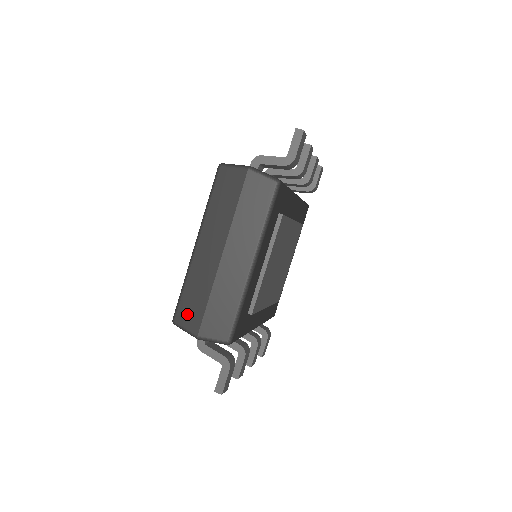
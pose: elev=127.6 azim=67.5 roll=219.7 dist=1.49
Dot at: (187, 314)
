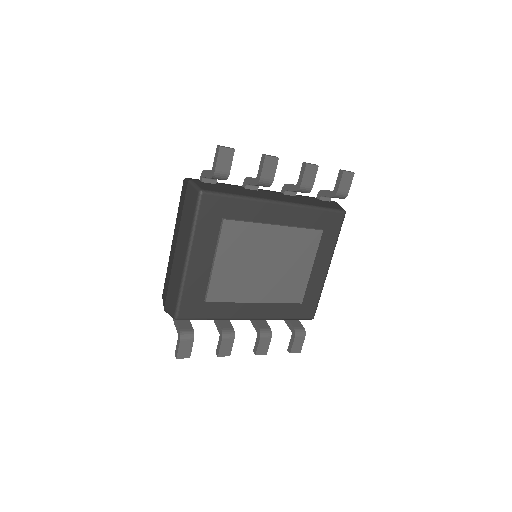
Dot at: (164, 292)
